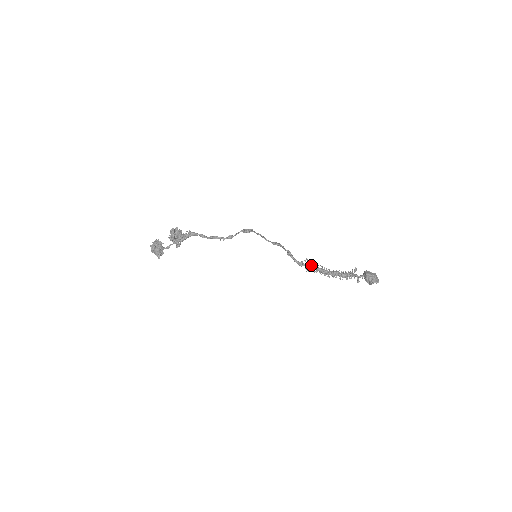
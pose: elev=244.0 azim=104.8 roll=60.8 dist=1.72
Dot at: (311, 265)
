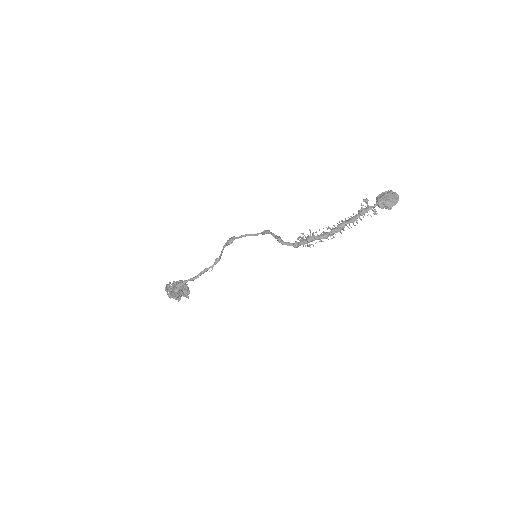
Dot at: (306, 241)
